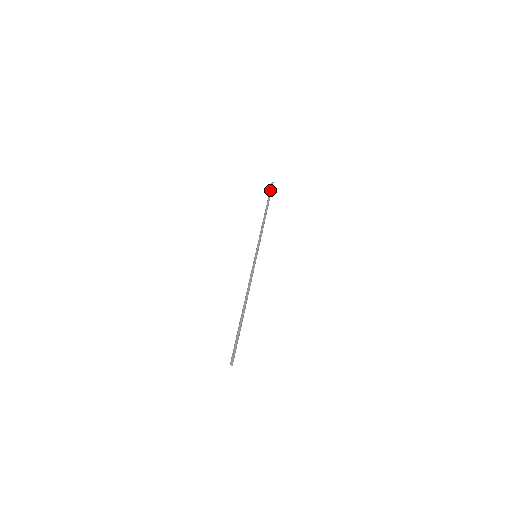
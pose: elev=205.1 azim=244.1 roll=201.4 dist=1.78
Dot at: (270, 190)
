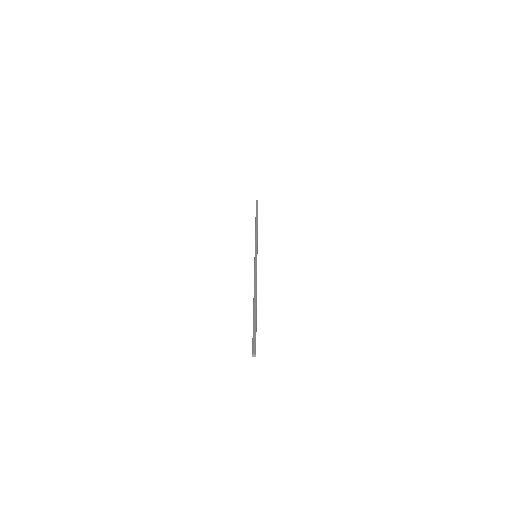
Dot at: (257, 205)
